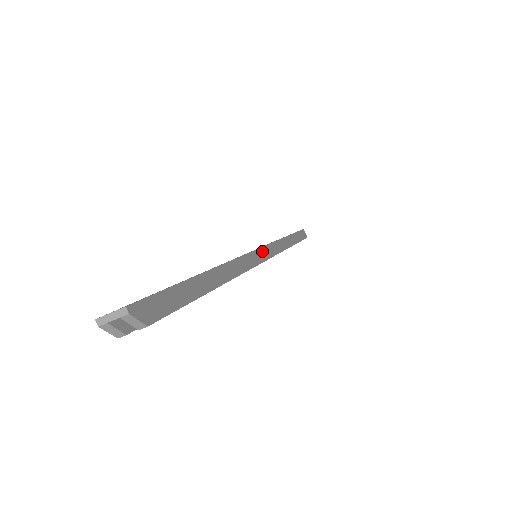
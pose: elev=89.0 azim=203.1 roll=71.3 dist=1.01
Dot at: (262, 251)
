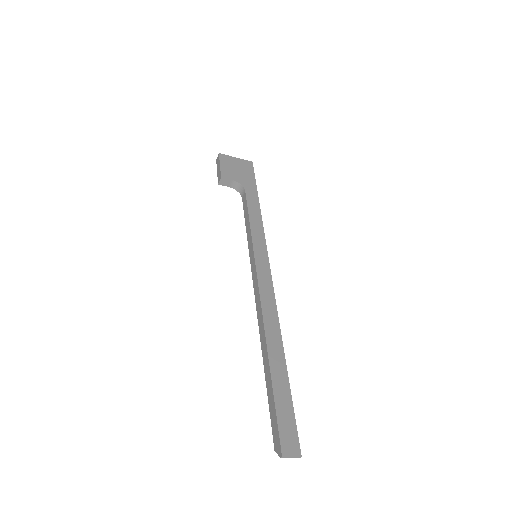
Dot at: (269, 267)
